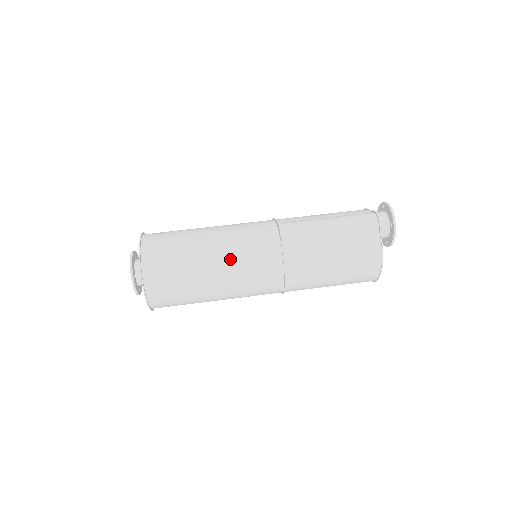
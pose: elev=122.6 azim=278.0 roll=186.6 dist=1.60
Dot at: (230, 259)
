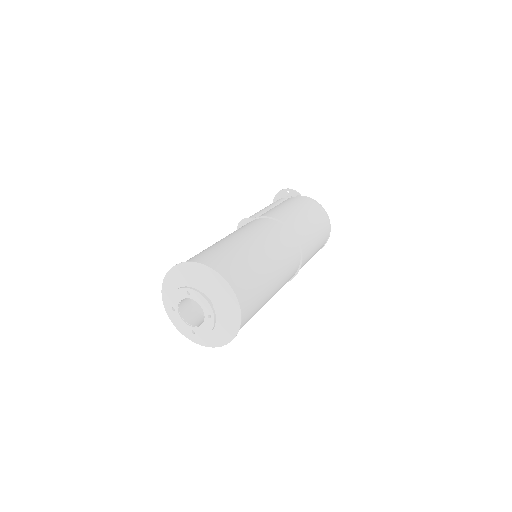
Dot at: (238, 233)
